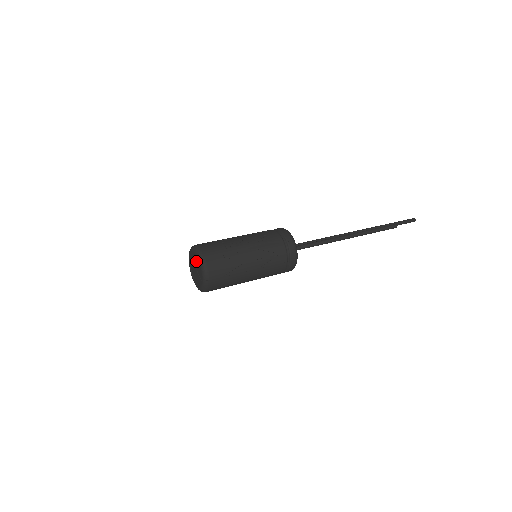
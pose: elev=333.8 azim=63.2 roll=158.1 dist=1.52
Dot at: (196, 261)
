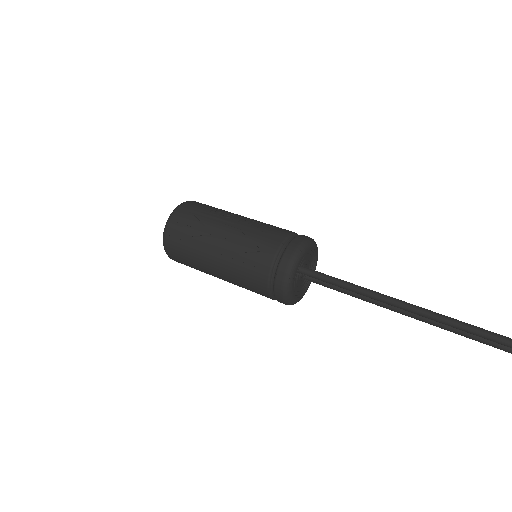
Dot at: occluded
